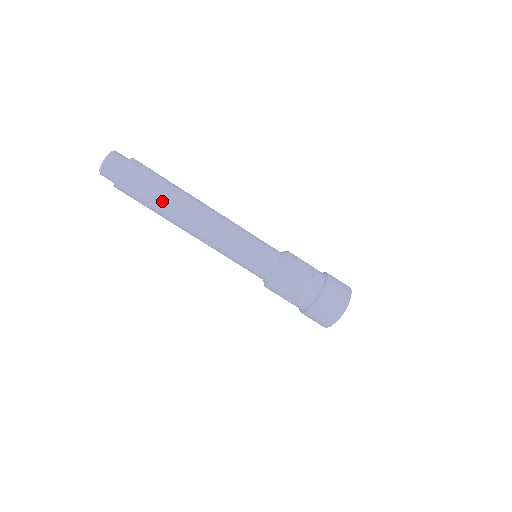
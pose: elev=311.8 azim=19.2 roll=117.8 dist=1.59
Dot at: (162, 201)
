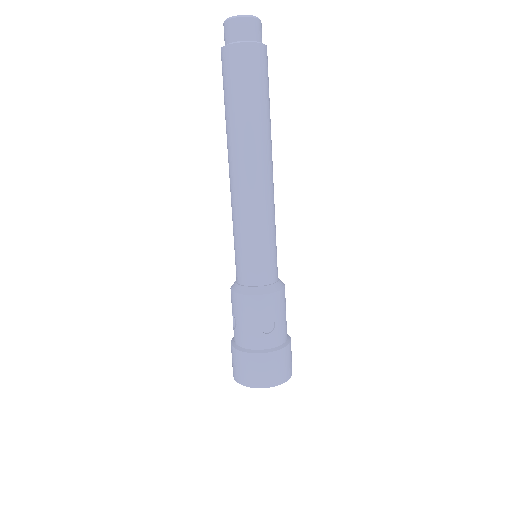
Dot at: (234, 115)
